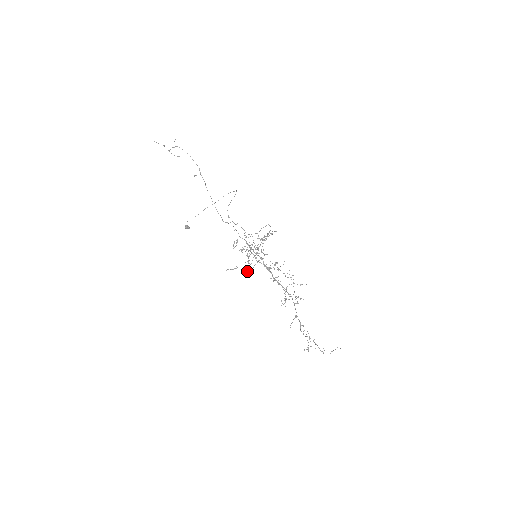
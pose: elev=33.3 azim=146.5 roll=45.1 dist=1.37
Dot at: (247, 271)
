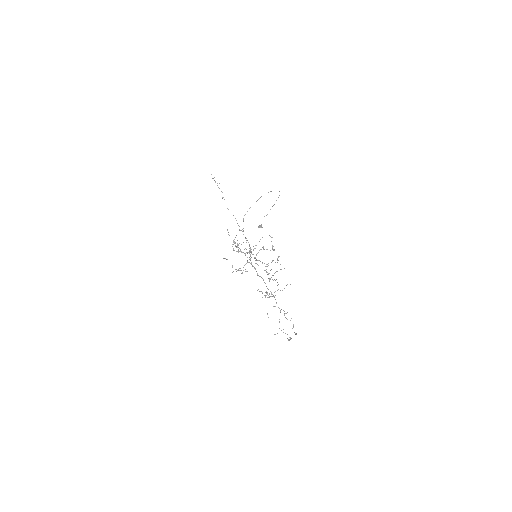
Dot at: occluded
